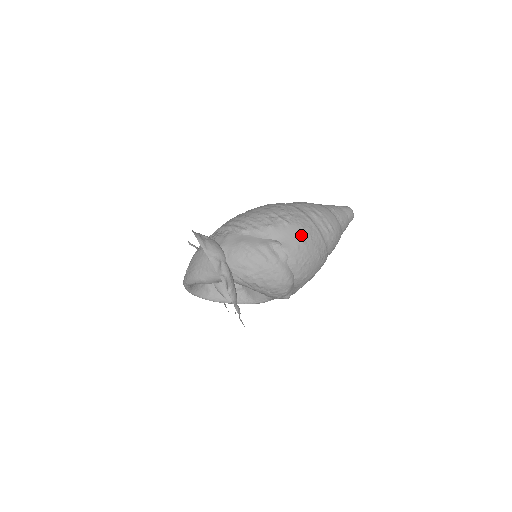
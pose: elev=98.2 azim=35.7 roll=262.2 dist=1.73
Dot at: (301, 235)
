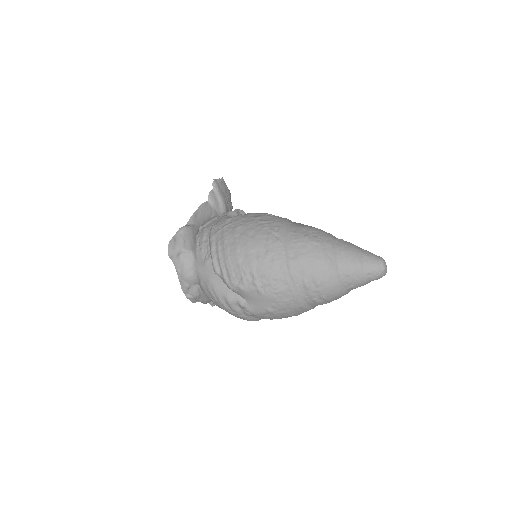
Dot at: (272, 306)
